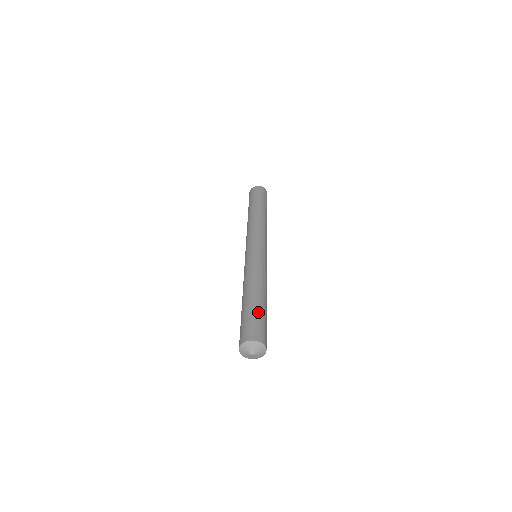
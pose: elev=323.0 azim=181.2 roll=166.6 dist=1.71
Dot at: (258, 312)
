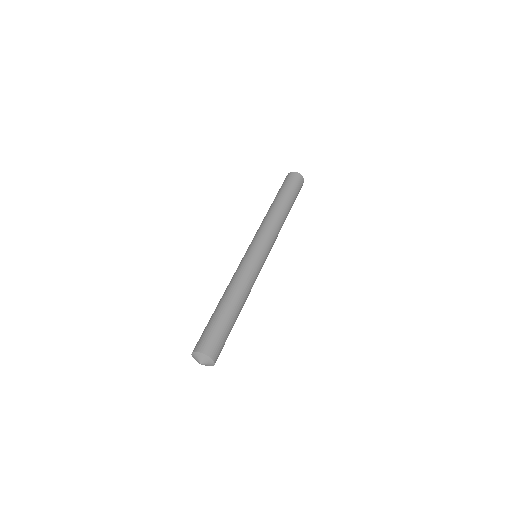
Dot at: (225, 326)
